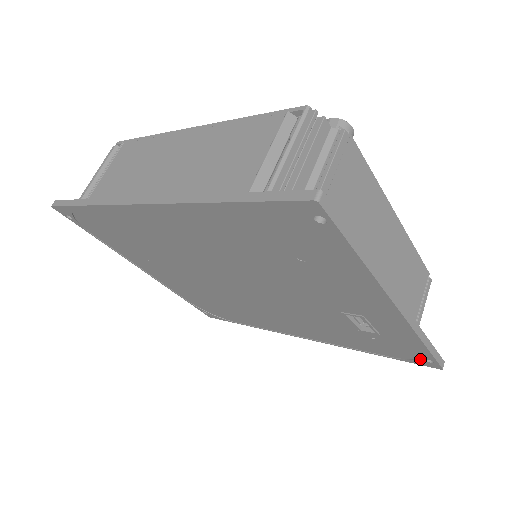
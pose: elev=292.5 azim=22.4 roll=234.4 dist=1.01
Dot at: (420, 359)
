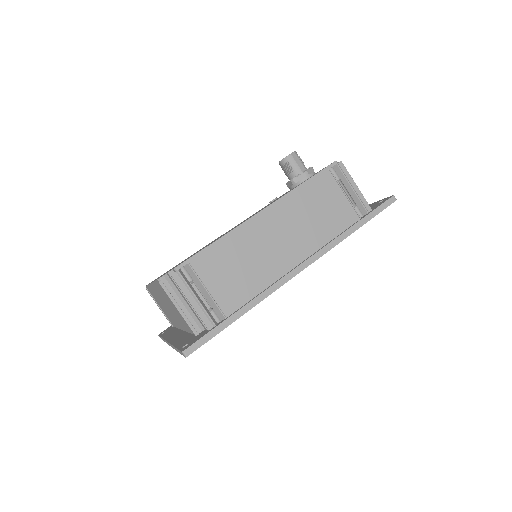
Dot at: occluded
